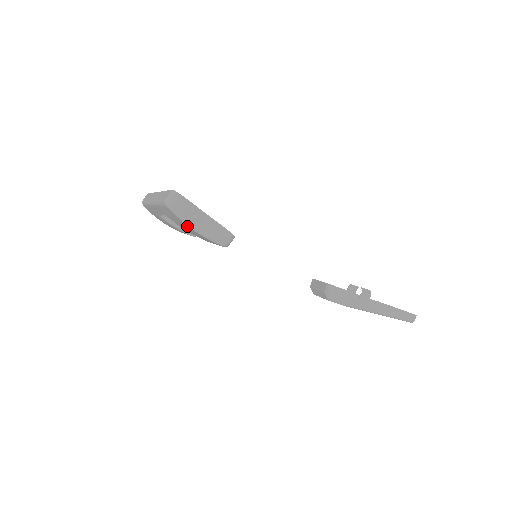
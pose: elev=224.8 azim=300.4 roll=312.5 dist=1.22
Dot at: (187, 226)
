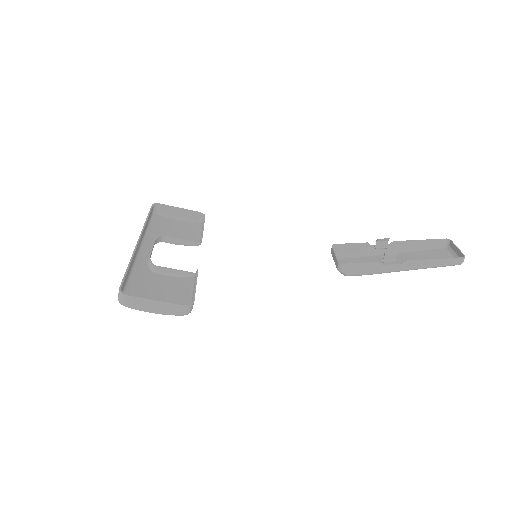
Dot at: occluded
